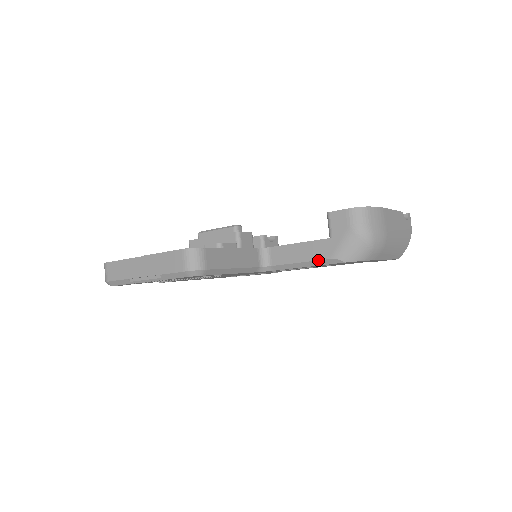
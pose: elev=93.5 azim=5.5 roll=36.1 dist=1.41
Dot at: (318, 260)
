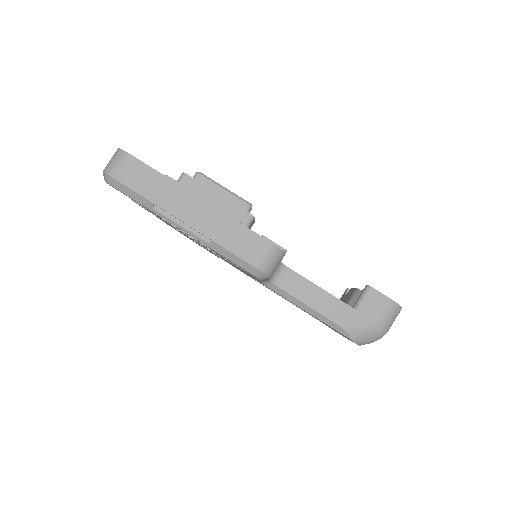
Dot at: (330, 319)
